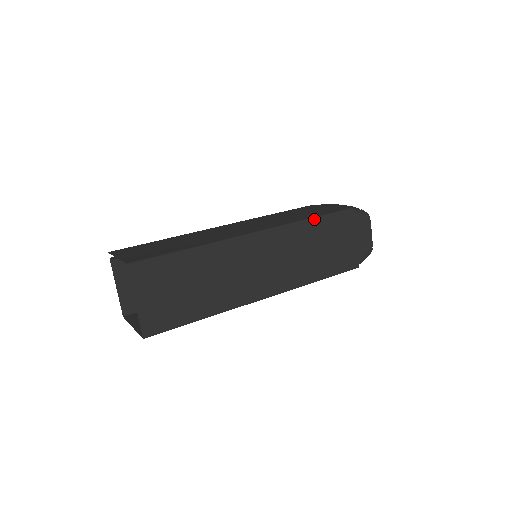
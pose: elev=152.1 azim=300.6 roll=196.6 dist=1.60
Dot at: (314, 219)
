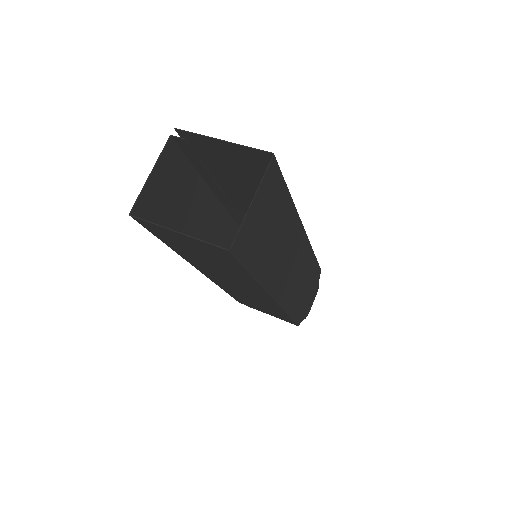
Dot at: (315, 257)
